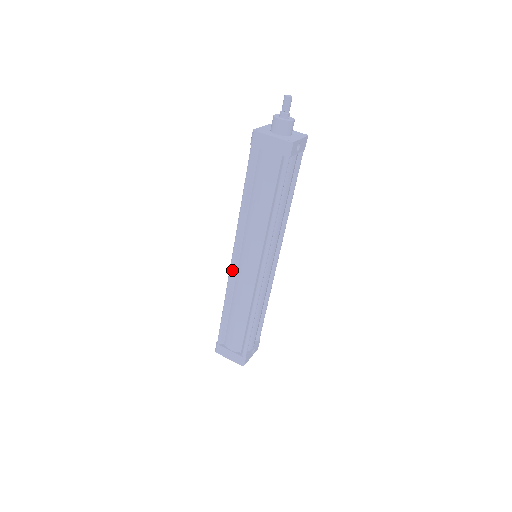
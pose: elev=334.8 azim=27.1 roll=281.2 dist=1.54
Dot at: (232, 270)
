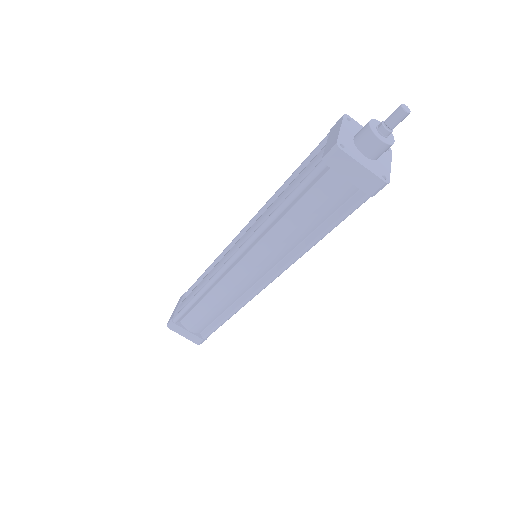
Dot at: (224, 272)
